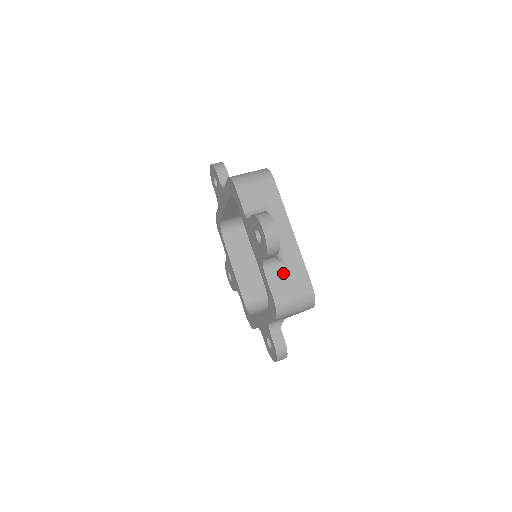
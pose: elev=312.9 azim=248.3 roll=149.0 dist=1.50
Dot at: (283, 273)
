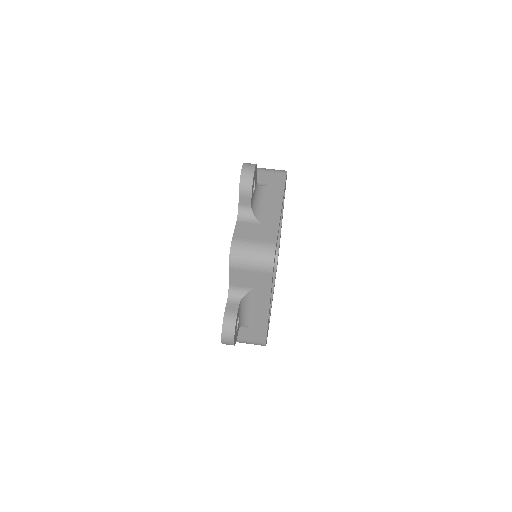
Dot at: (245, 330)
